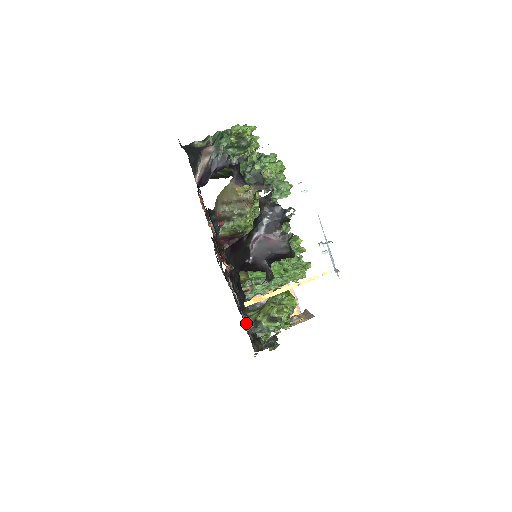
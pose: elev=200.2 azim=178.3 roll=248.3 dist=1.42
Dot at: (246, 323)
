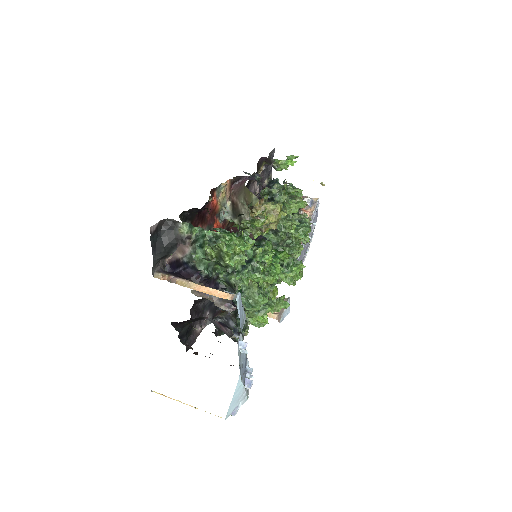
Dot at: occluded
